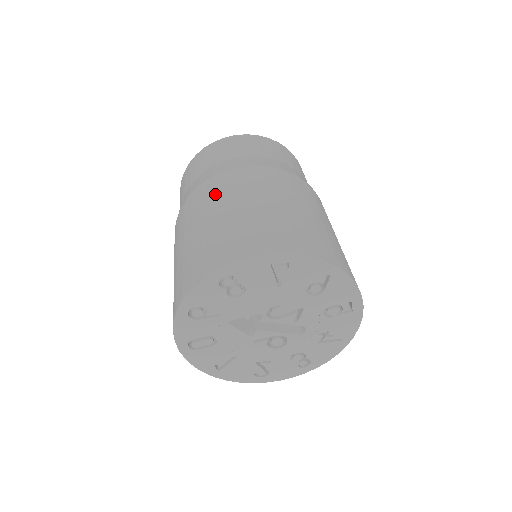
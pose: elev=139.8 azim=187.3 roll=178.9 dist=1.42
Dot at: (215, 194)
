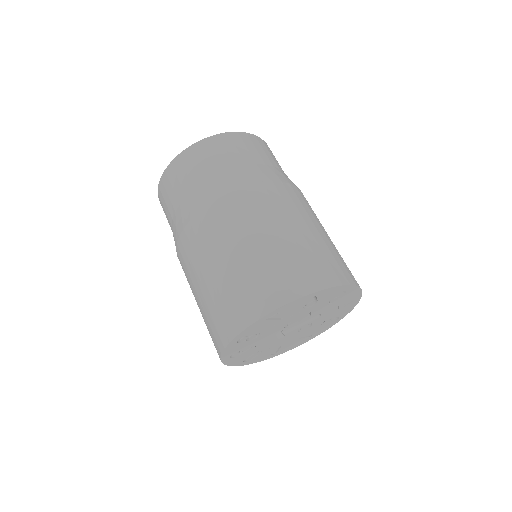
Dot at: (195, 252)
